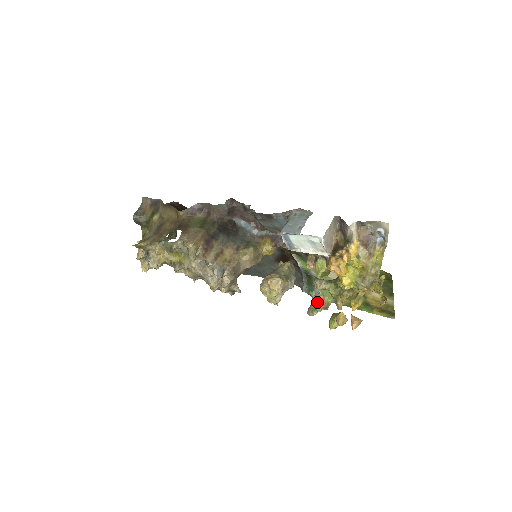
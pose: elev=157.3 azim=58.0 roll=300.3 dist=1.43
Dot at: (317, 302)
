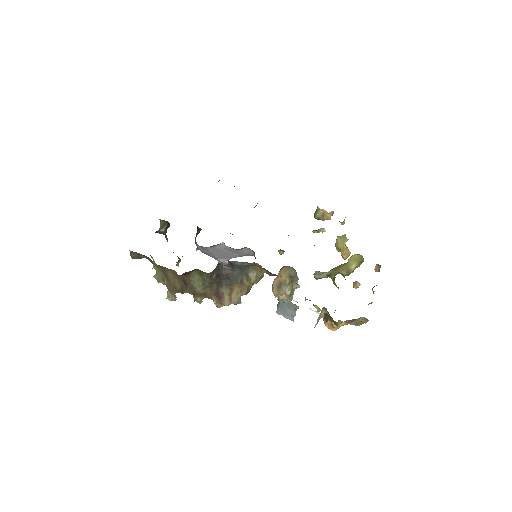
Dot at: occluded
